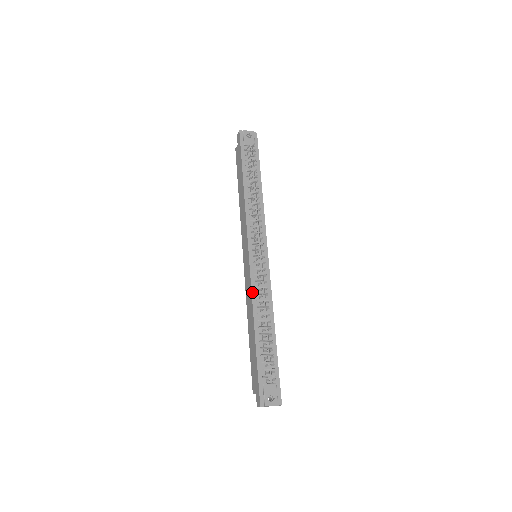
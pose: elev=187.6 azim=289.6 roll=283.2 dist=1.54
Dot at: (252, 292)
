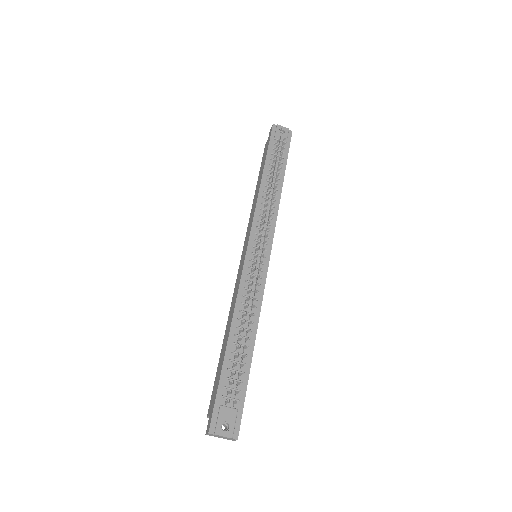
Dot at: (238, 292)
